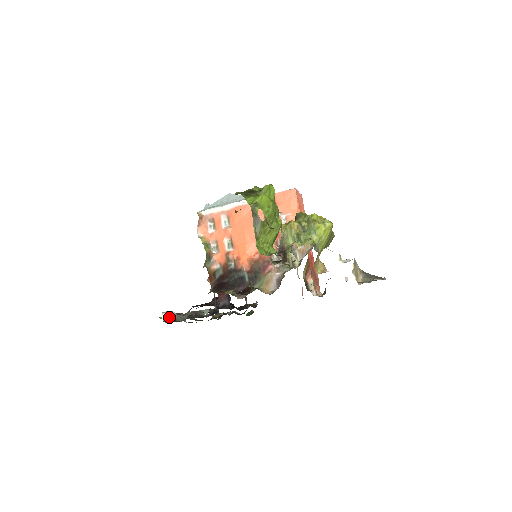
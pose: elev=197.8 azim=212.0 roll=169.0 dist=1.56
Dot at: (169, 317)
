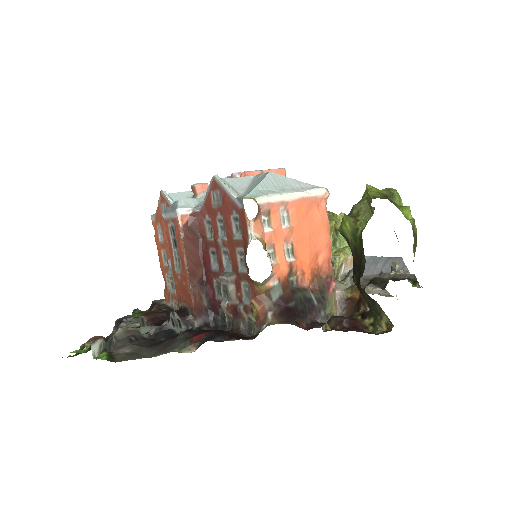
Dot at: (99, 349)
